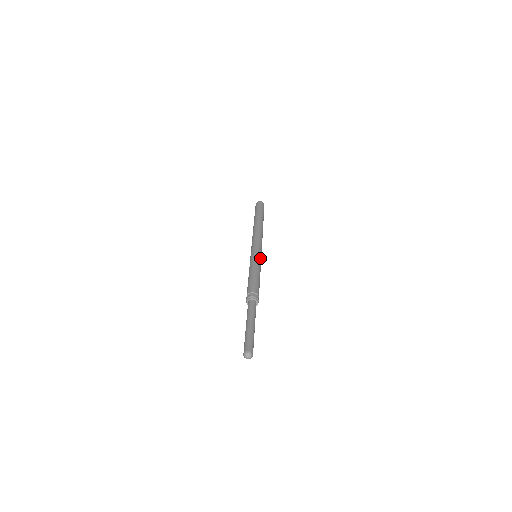
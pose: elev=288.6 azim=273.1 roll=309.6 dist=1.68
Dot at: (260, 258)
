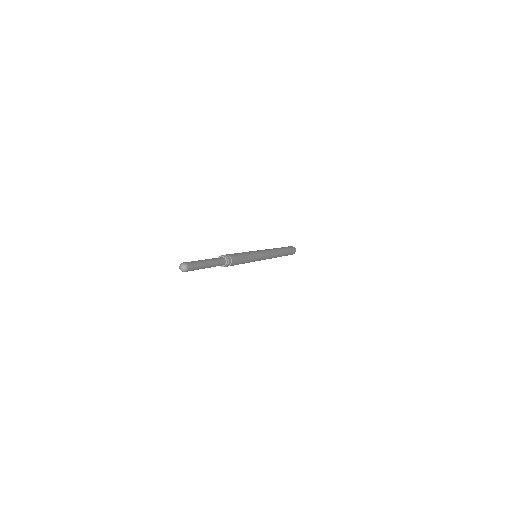
Dot at: (258, 257)
